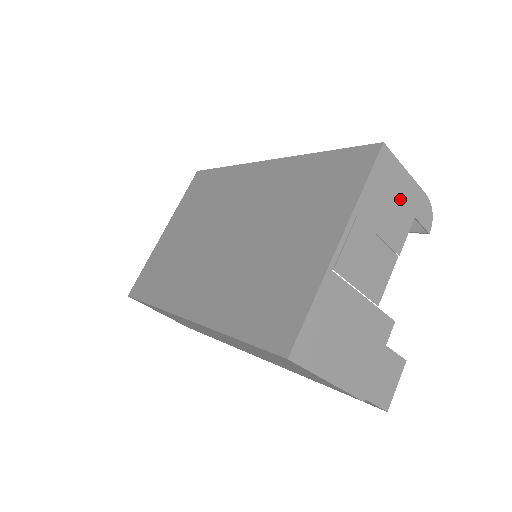
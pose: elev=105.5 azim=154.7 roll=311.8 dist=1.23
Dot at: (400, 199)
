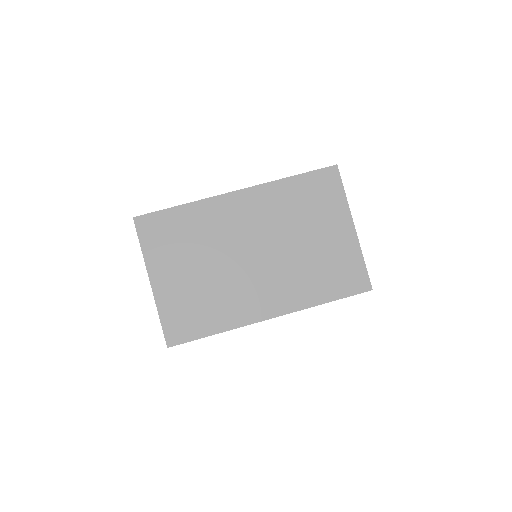
Dot at: occluded
